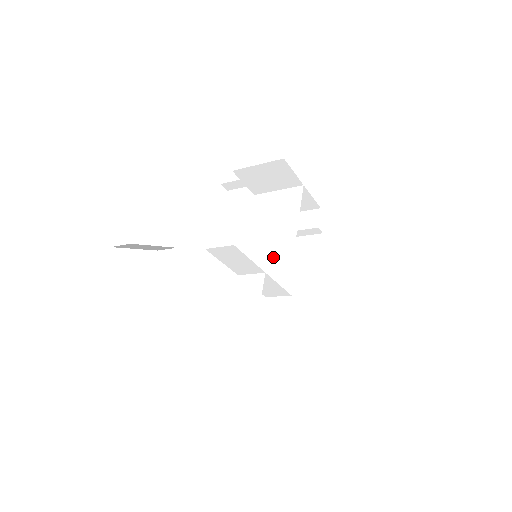
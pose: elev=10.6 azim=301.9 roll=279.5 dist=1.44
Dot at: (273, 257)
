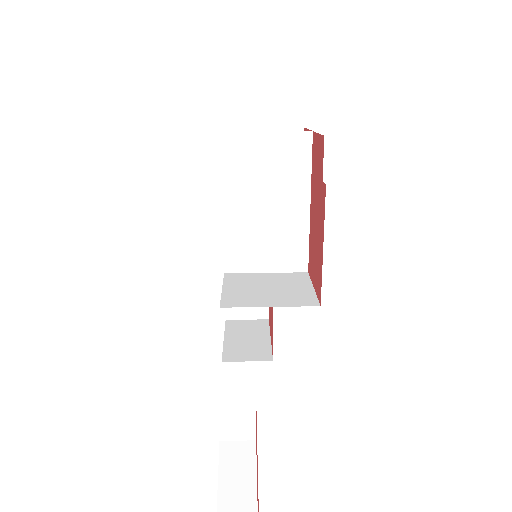
Dot at: (277, 251)
